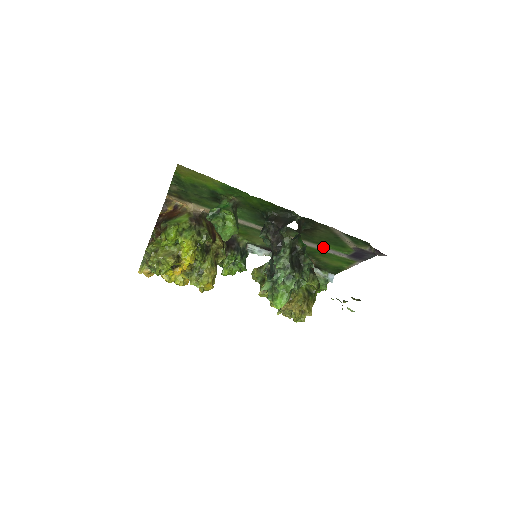
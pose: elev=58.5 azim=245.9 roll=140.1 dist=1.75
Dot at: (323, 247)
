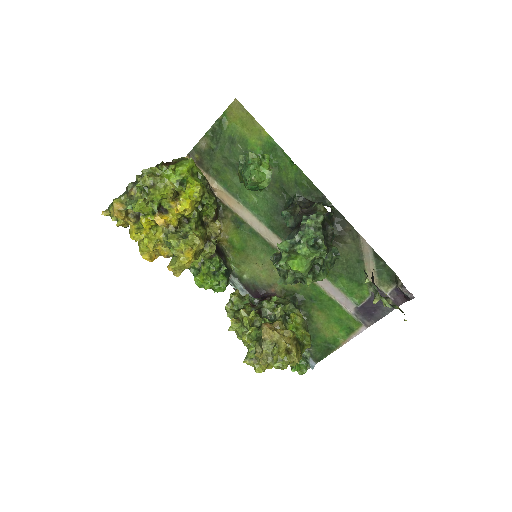
Dot at: (332, 285)
